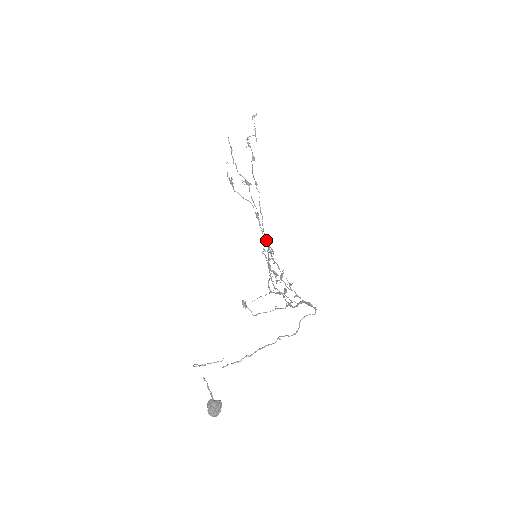
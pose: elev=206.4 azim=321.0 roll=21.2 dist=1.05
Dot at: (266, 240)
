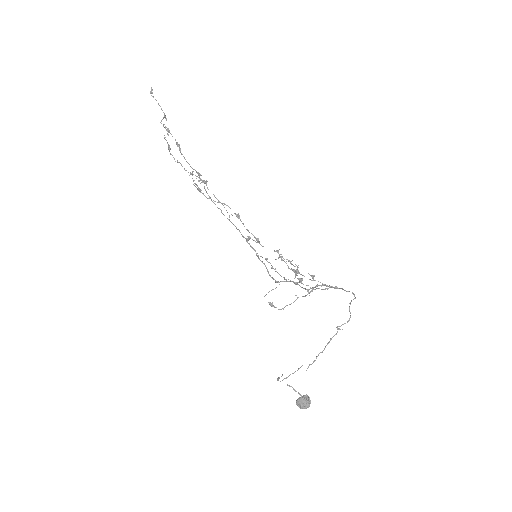
Dot at: (255, 237)
